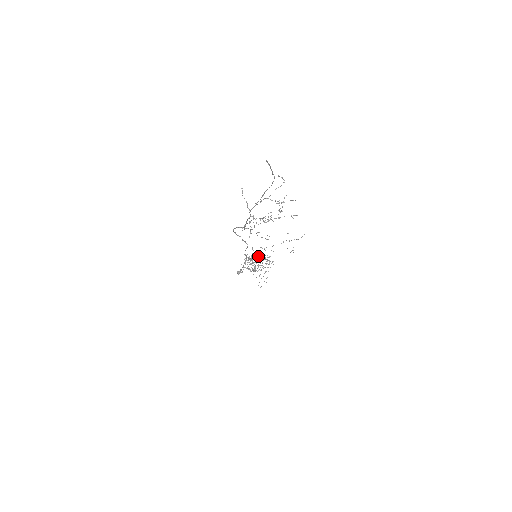
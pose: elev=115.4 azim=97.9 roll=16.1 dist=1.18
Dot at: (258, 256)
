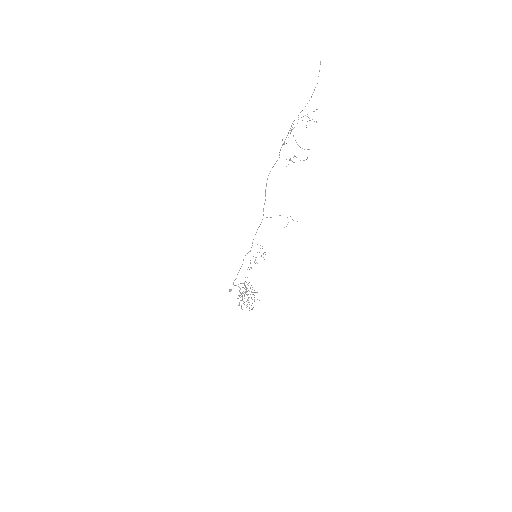
Dot at: occluded
